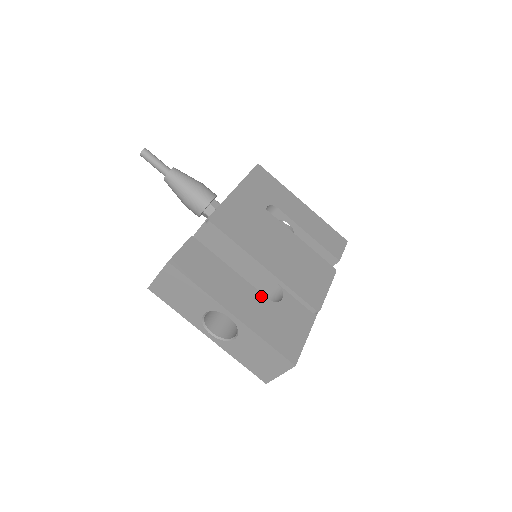
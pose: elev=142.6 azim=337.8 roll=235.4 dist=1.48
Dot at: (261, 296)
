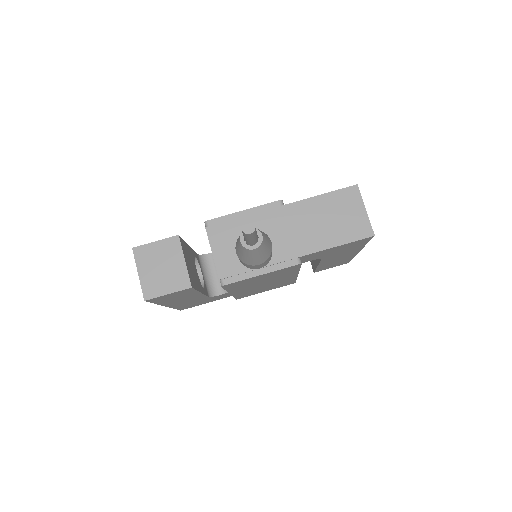
Dot at: (204, 297)
